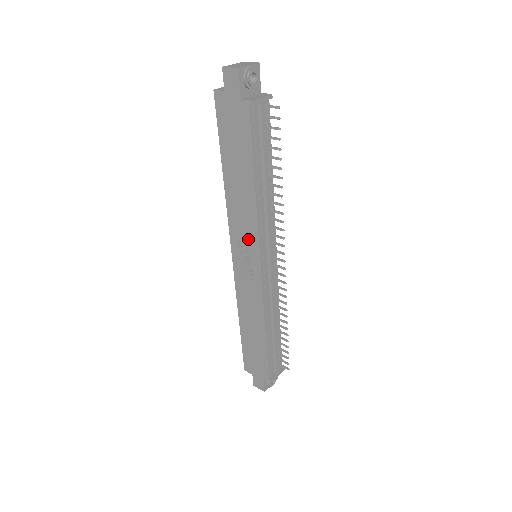
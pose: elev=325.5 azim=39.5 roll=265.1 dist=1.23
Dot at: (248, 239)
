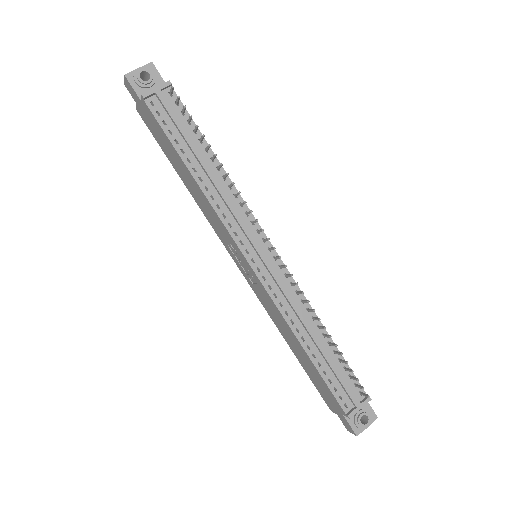
Dot at: (227, 237)
